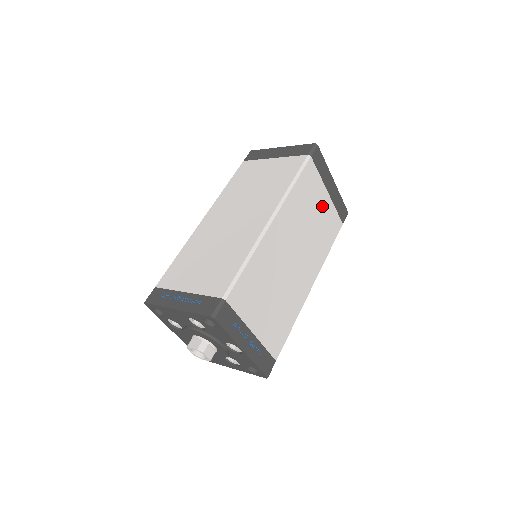
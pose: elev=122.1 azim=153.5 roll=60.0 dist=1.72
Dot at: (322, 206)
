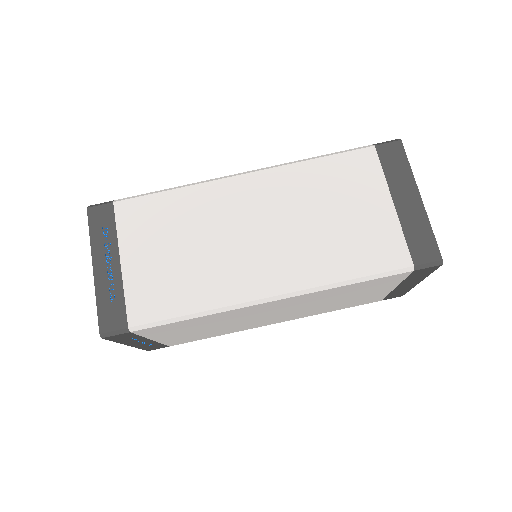
Dot at: (370, 293)
